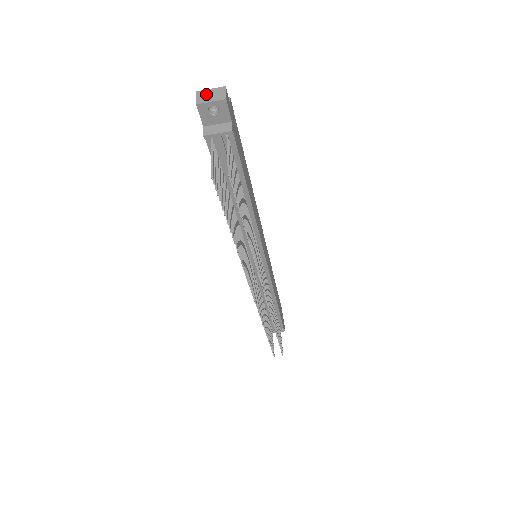
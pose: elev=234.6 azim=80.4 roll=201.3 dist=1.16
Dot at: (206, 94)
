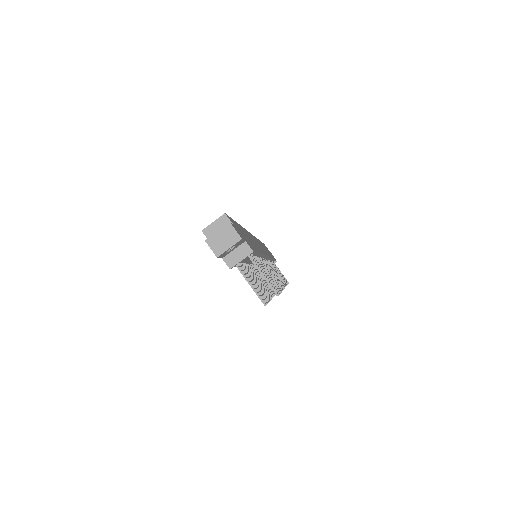
Dot at: (218, 241)
